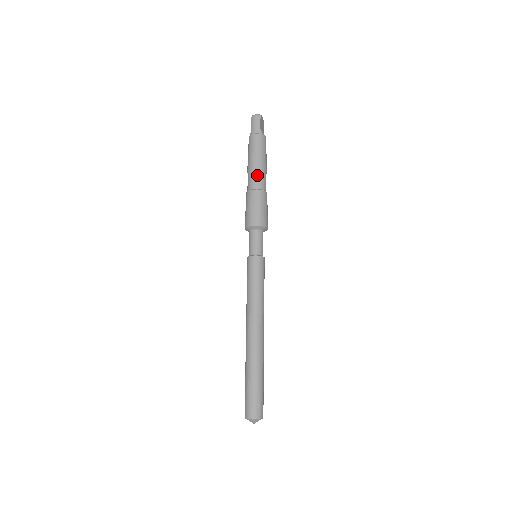
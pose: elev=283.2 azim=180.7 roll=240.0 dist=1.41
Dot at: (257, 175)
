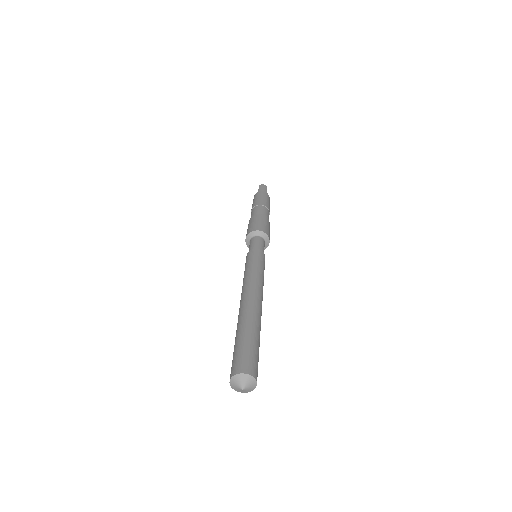
Dot at: (263, 208)
